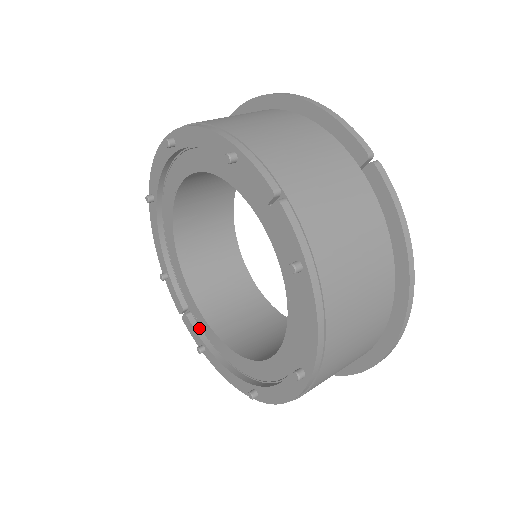
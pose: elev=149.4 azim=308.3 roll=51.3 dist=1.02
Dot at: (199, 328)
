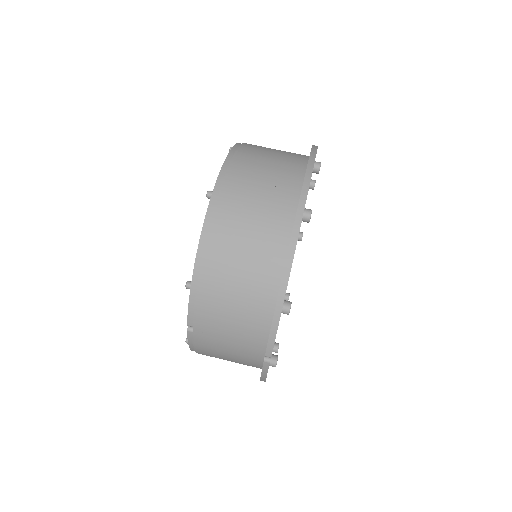
Dot at: occluded
